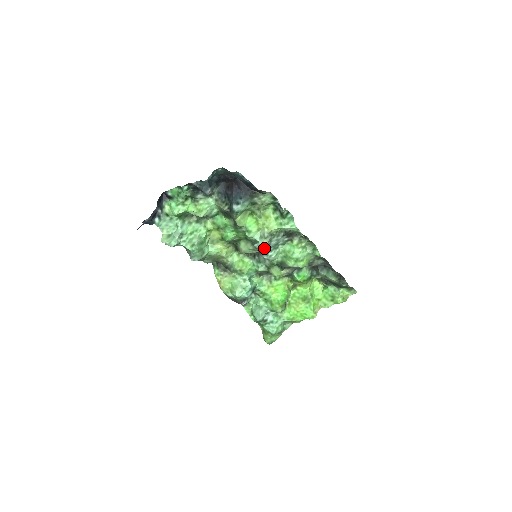
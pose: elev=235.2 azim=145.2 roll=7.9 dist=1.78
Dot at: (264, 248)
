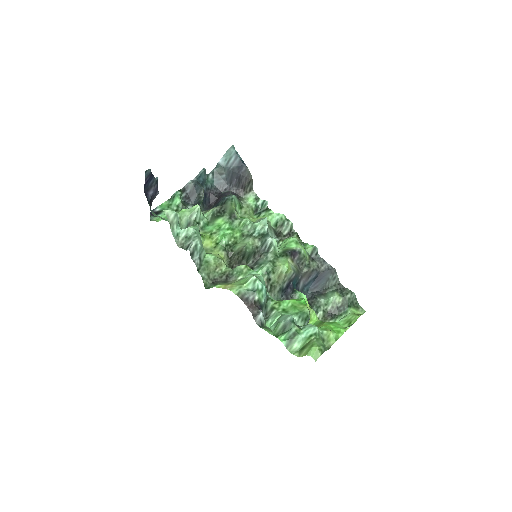
Dot at: (266, 218)
